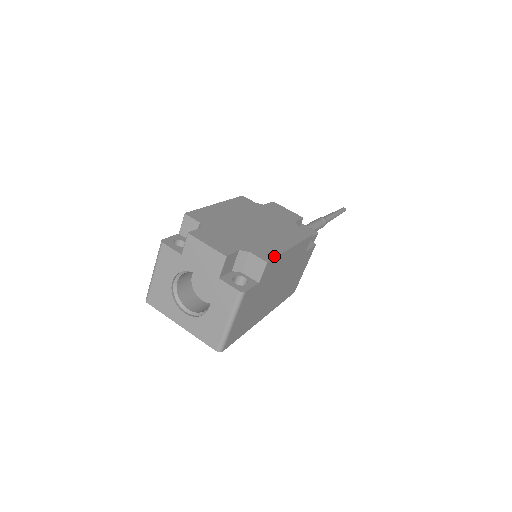
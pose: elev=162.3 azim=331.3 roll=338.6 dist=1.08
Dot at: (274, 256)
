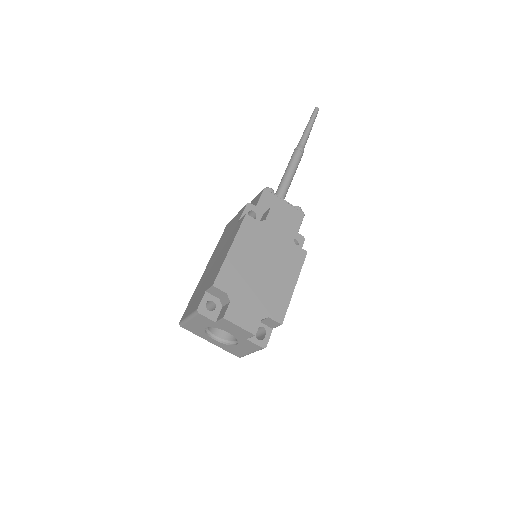
Dot at: (285, 312)
